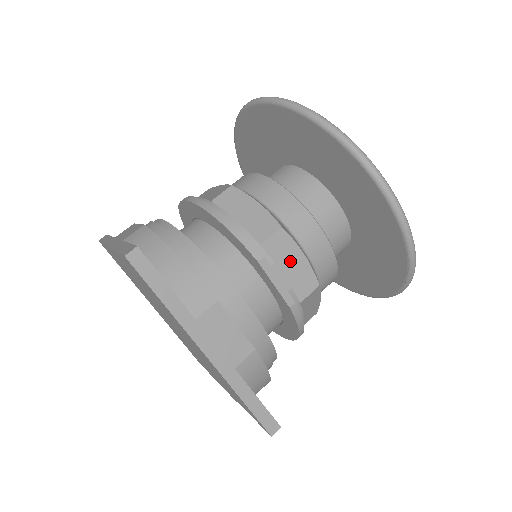
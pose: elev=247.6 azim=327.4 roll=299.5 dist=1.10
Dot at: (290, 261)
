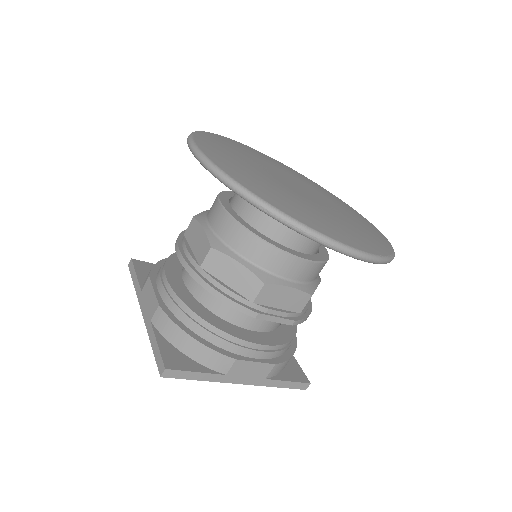
Dot at: (281, 297)
